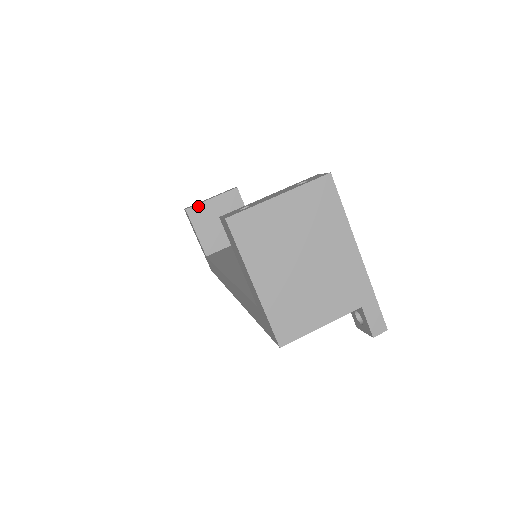
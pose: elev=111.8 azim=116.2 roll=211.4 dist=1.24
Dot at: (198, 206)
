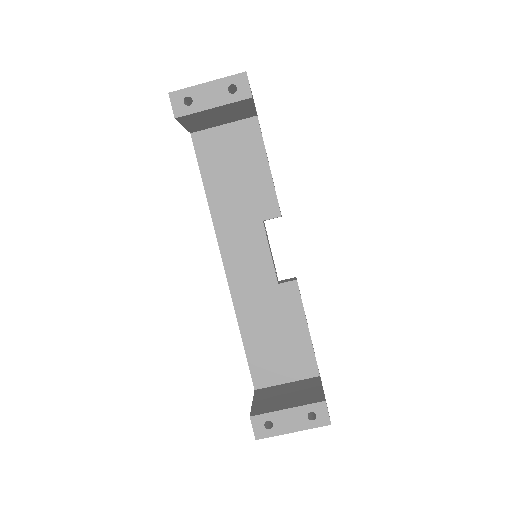
Dot at: (193, 114)
